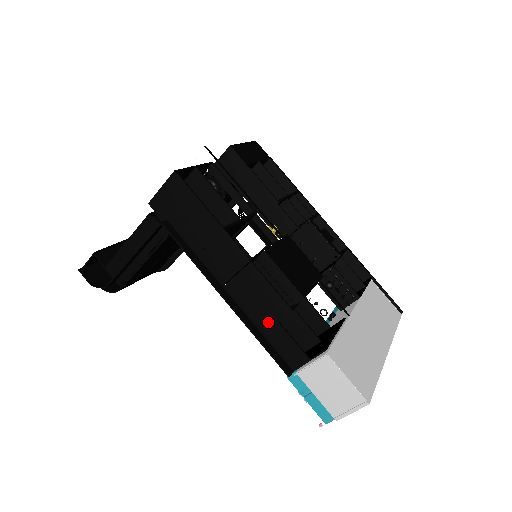
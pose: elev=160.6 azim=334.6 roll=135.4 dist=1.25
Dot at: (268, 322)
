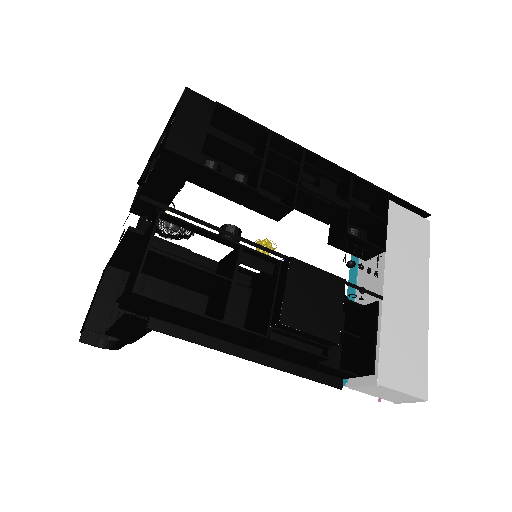
Dot at: (305, 362)
